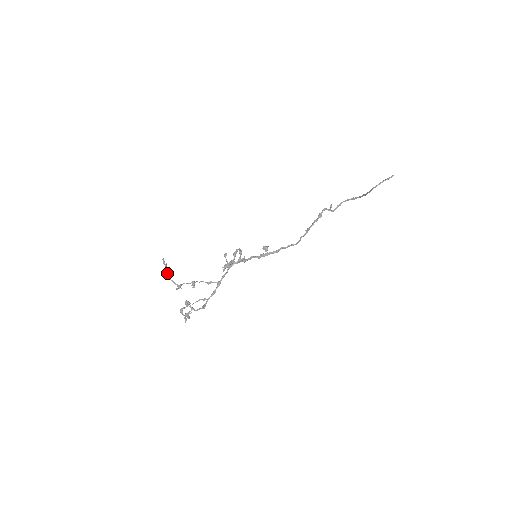
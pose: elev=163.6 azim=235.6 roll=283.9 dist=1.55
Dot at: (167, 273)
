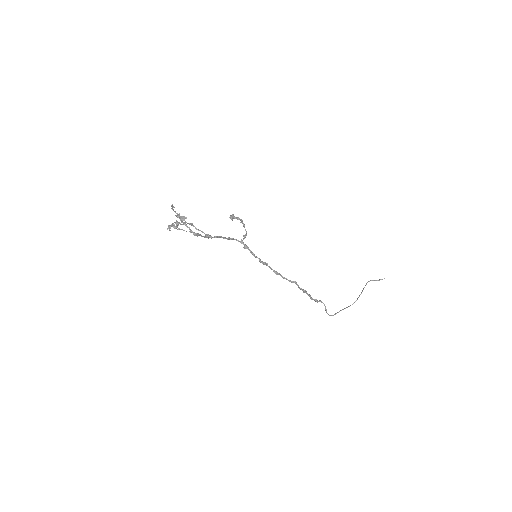
Dot at: (172, 207)
